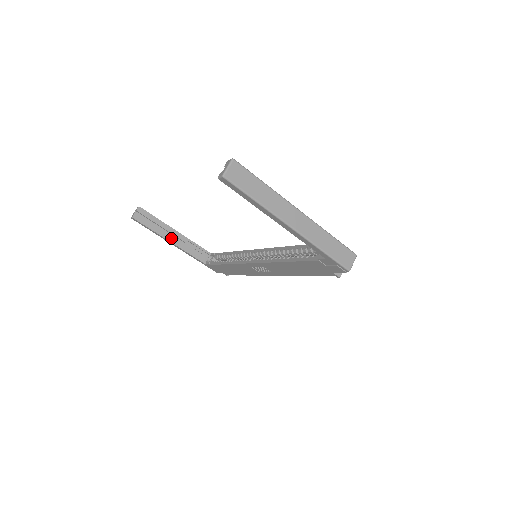
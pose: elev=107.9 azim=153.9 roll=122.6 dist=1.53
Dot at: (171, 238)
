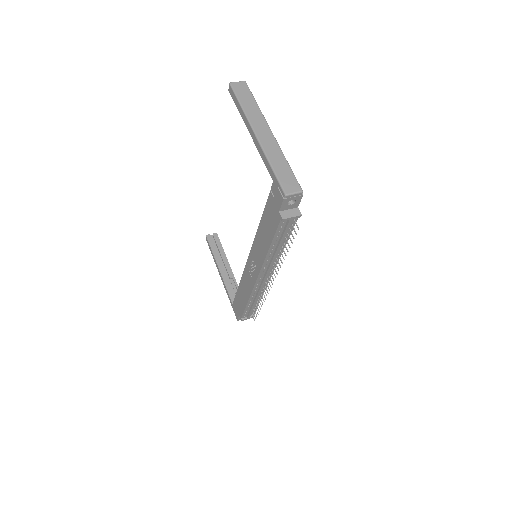
Dot at: (221, 267)
